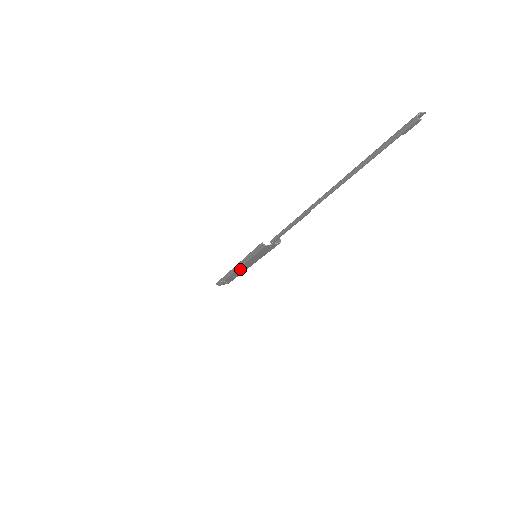
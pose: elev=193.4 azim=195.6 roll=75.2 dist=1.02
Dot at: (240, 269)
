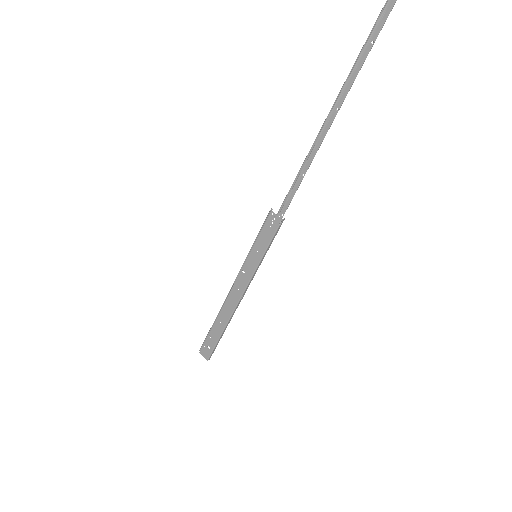
Dot at: (234, 293)
